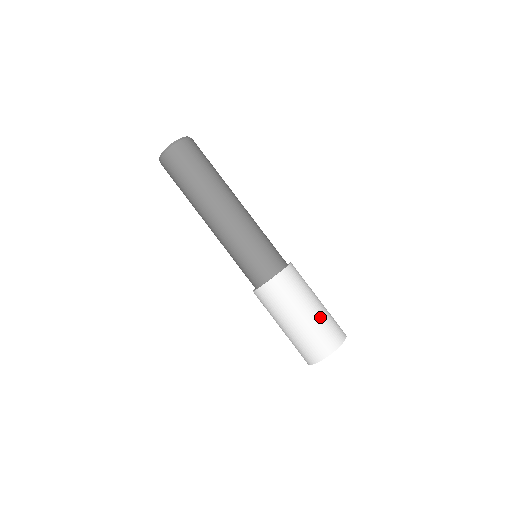
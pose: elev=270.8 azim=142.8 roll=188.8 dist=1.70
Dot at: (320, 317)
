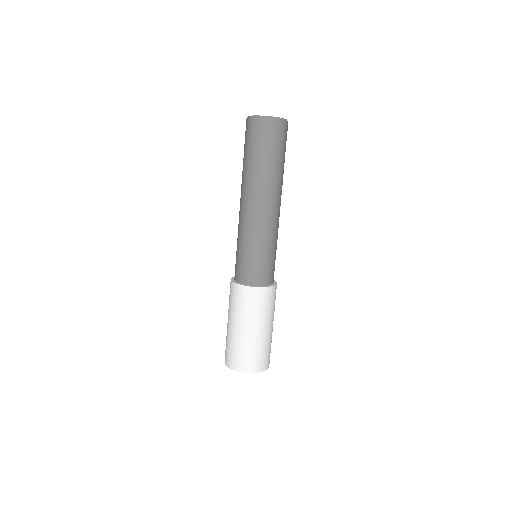
Dot at: occluded
